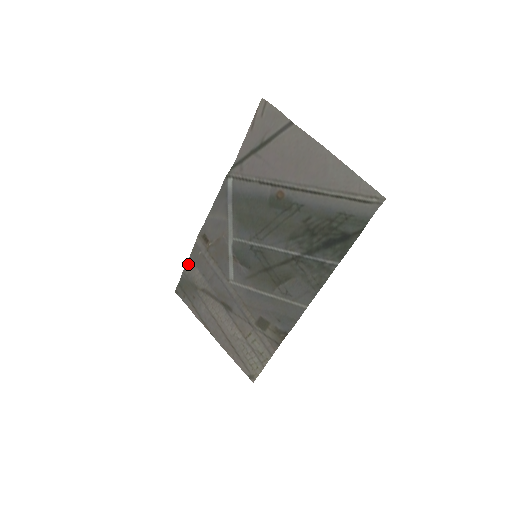
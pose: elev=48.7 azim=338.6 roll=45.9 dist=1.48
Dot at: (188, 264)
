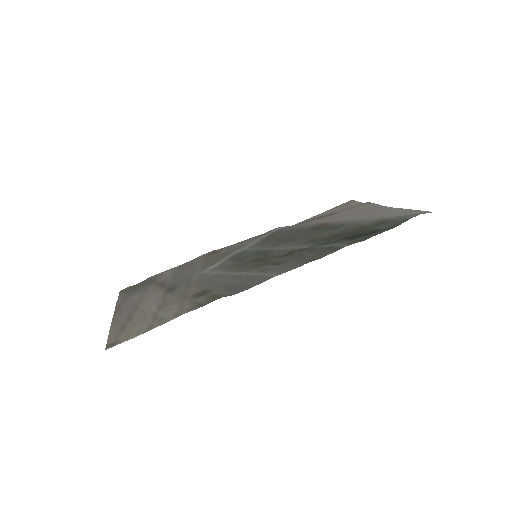
Dot at: (168, 270)
